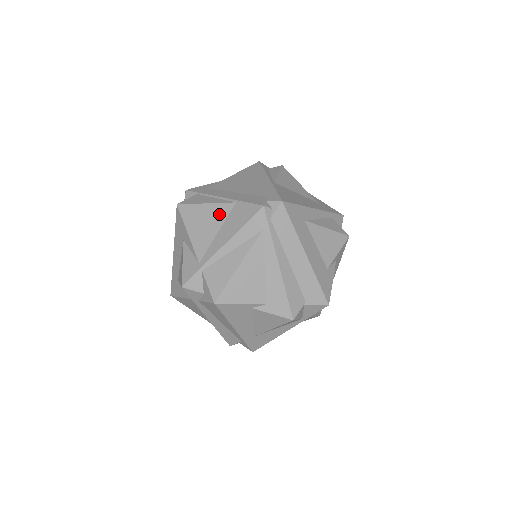
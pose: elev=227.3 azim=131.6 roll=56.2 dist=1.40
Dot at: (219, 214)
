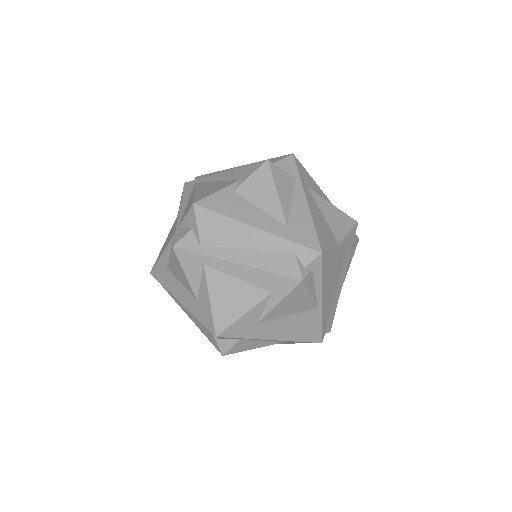
Dot at: (172, 228)
